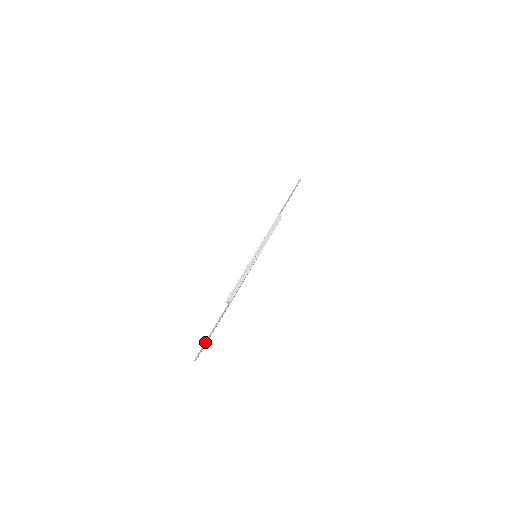
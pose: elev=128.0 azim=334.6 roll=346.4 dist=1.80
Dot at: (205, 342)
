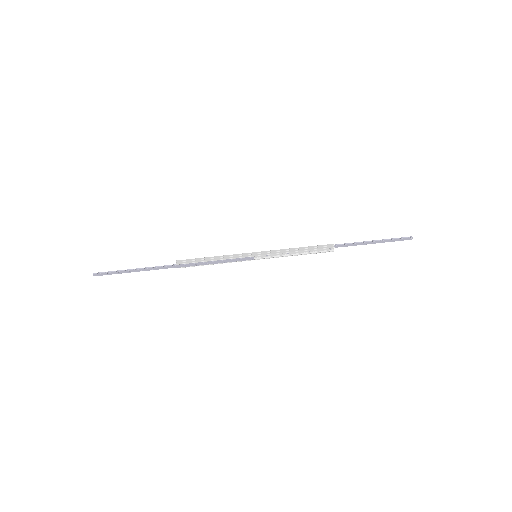
Dot at: (118, 270)
